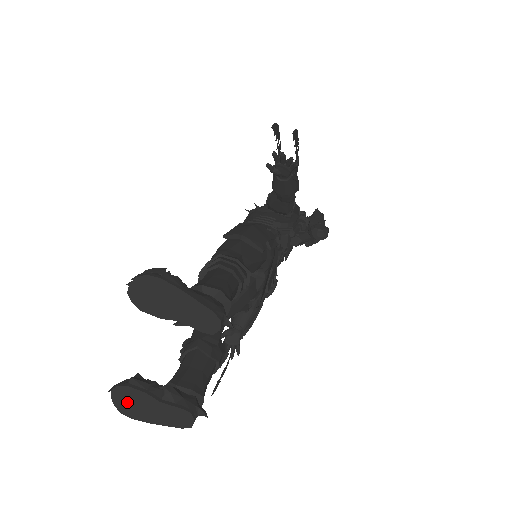
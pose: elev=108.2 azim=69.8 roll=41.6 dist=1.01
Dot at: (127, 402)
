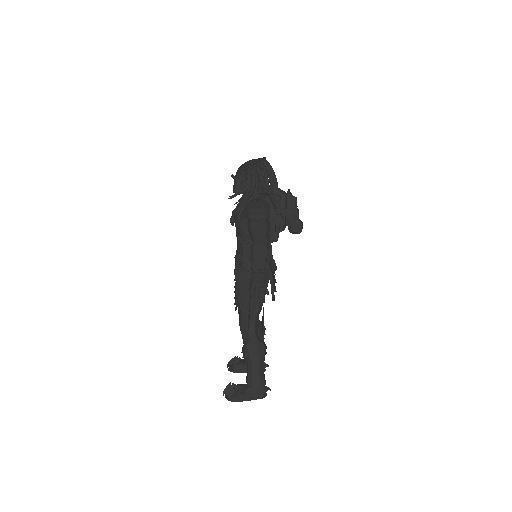
Dot at: occluded
